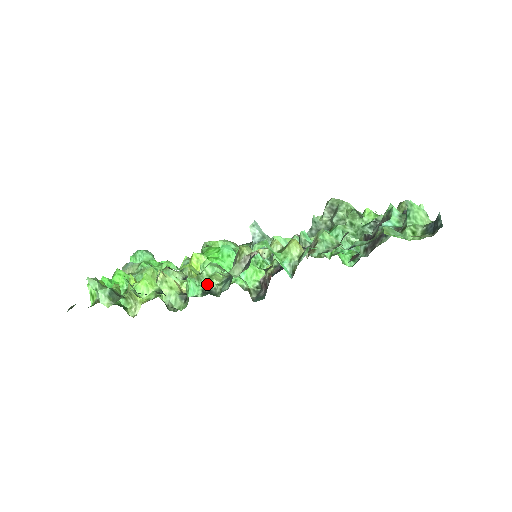
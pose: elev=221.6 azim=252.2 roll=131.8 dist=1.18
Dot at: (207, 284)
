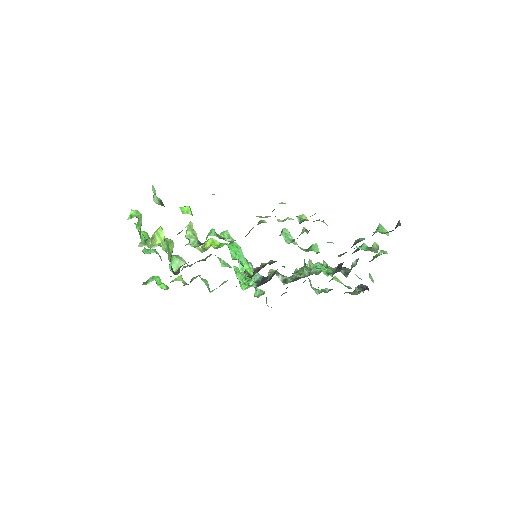
Dot at: occluded
